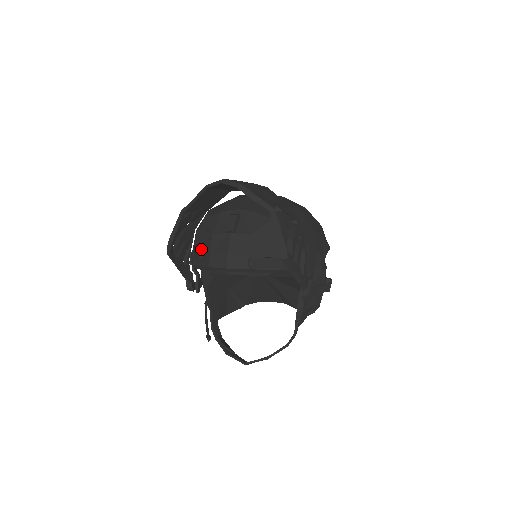
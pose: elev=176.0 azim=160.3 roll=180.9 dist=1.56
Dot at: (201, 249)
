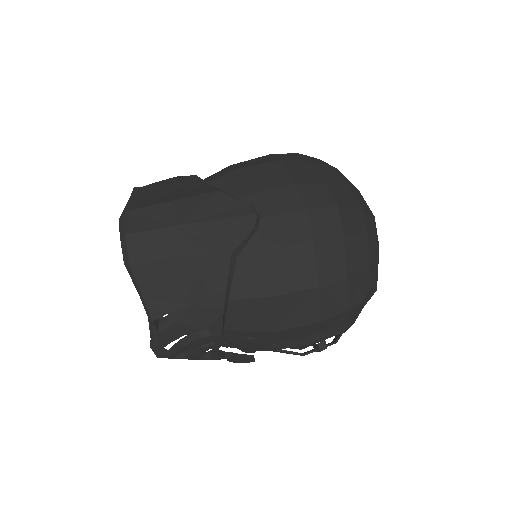
Dot at: occluded
